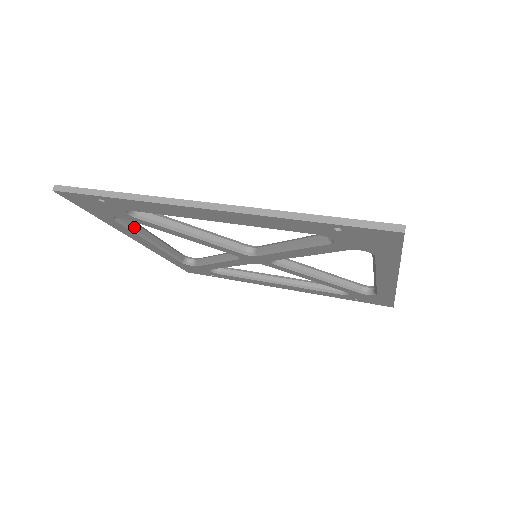
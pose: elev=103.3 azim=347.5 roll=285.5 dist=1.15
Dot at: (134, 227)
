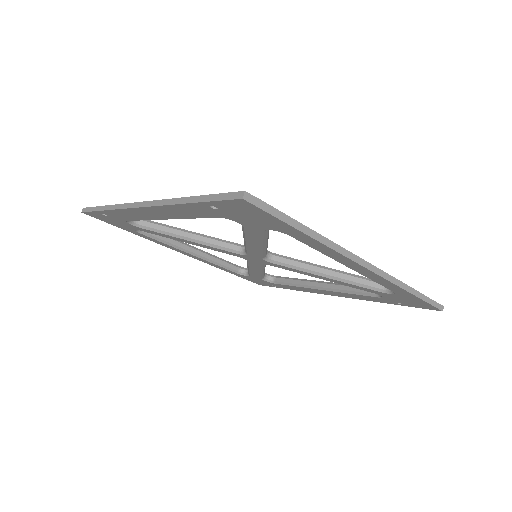
Dot at: (164, 239)
